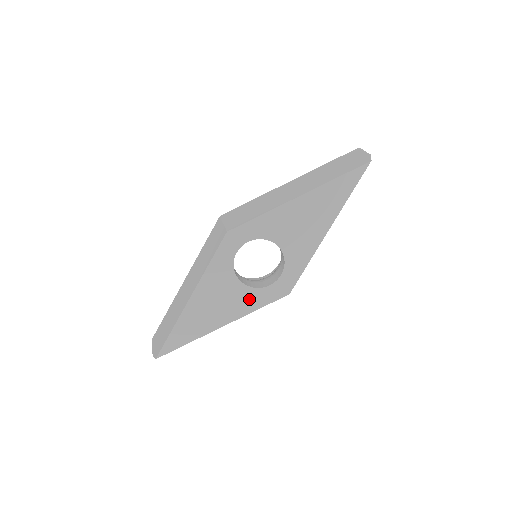
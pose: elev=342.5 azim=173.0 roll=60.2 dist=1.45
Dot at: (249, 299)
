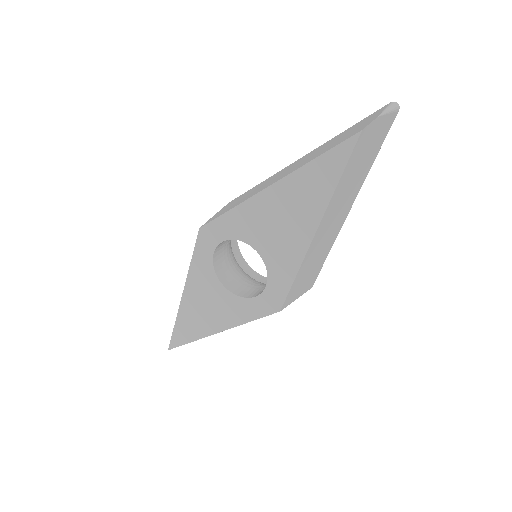
Dot at: (237, 308)
